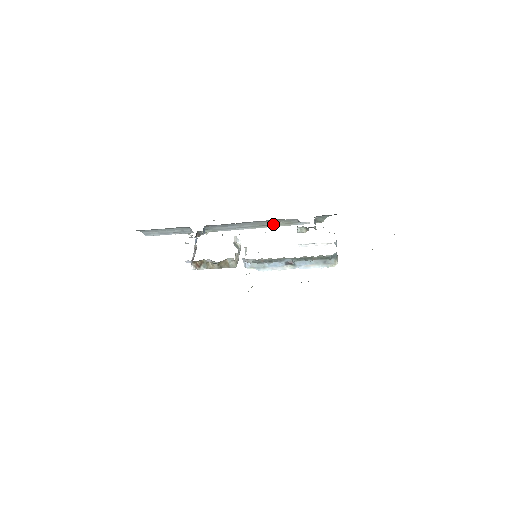
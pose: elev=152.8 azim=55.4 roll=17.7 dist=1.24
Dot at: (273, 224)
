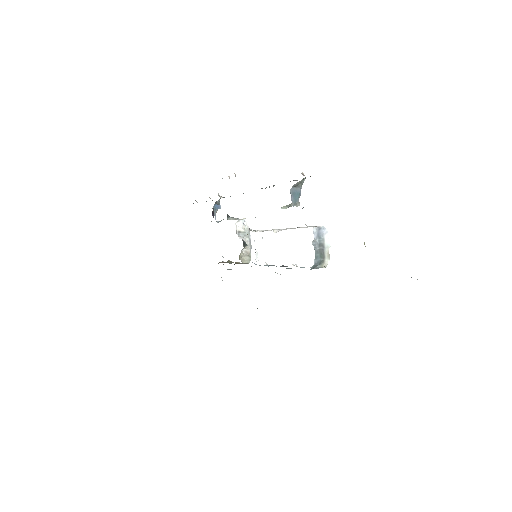
Dot at: (265, 188)
